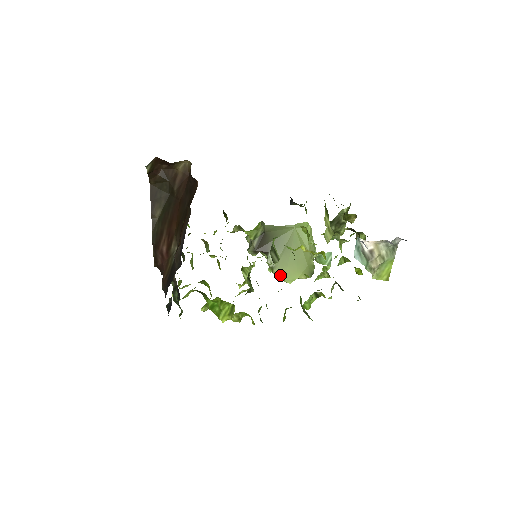
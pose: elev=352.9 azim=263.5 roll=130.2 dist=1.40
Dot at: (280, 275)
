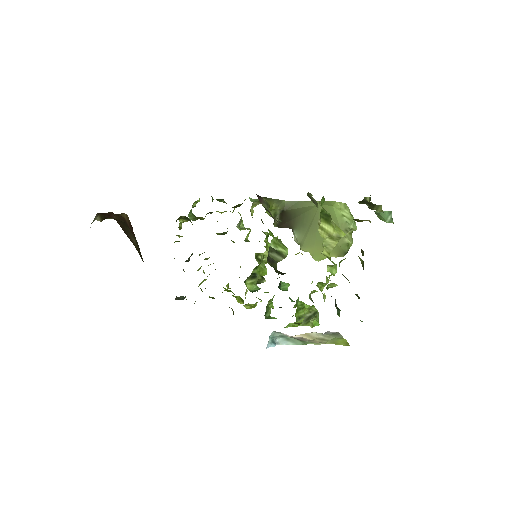
Dot at: (309, 252)
